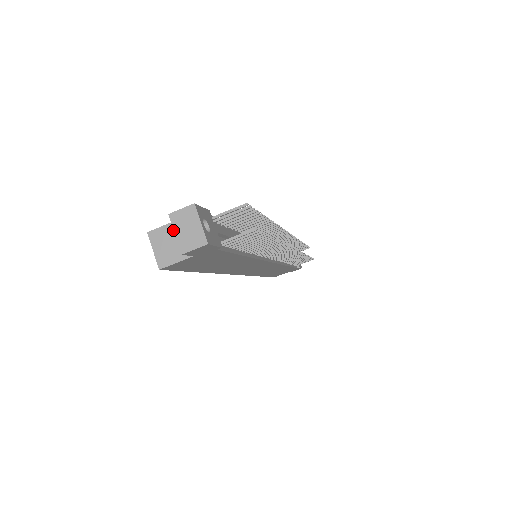
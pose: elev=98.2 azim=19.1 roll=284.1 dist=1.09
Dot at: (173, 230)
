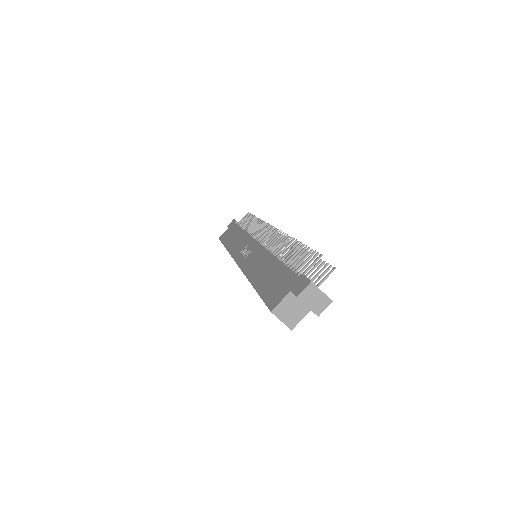
Dot at: (289, 301)
